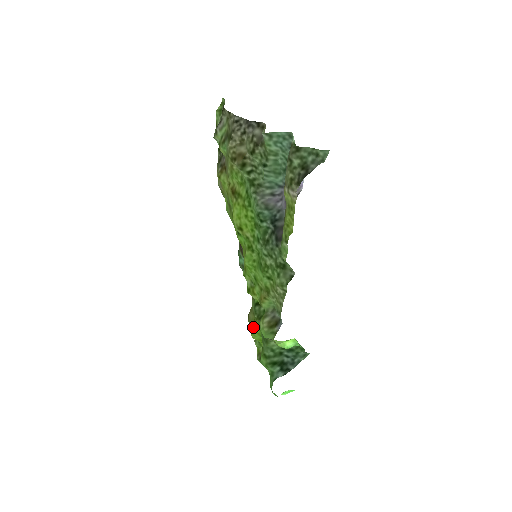
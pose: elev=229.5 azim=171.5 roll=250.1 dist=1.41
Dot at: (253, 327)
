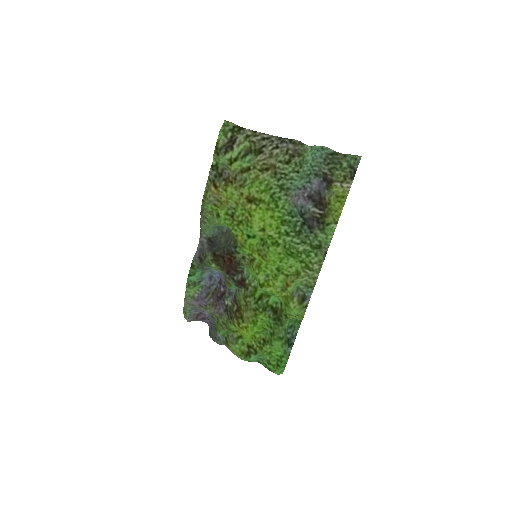
Dot at: (254, 323)
